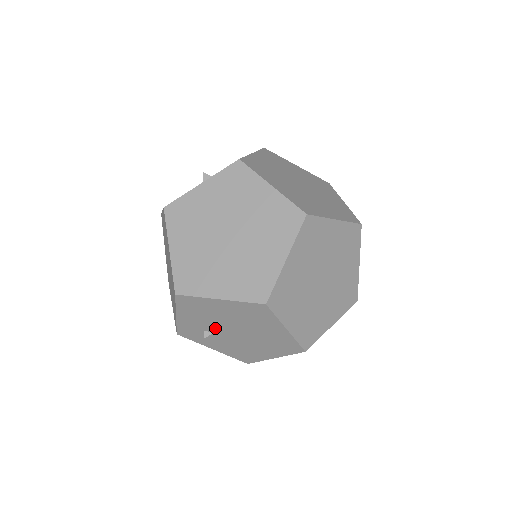
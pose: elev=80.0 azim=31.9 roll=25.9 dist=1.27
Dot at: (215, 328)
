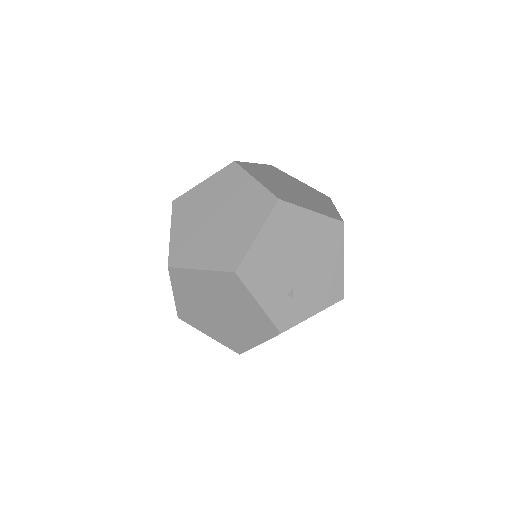
Dot at: (288, 280)
